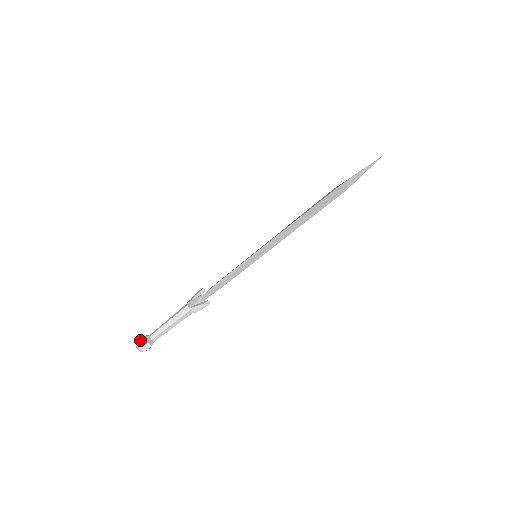
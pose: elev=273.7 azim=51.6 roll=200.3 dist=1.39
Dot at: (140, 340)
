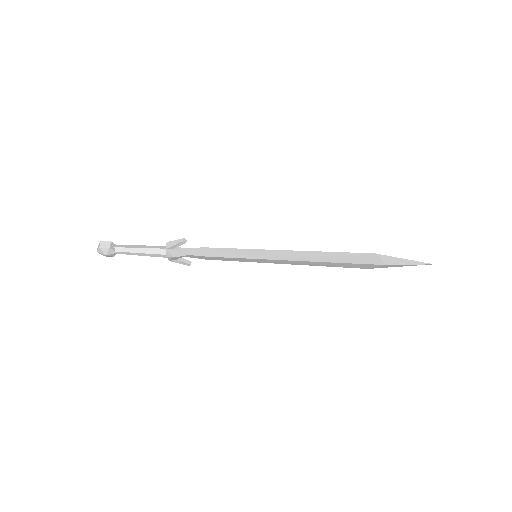
Dot at: occluded
